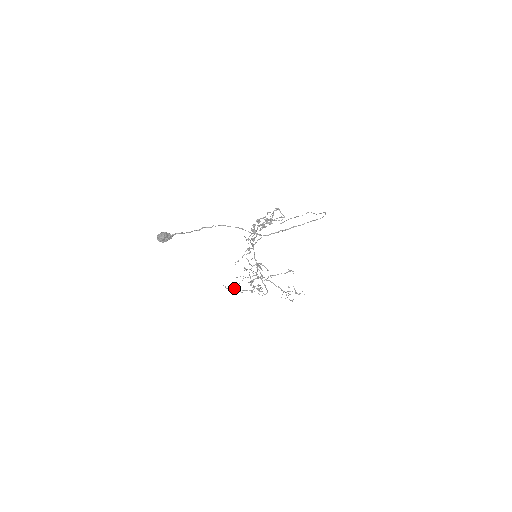
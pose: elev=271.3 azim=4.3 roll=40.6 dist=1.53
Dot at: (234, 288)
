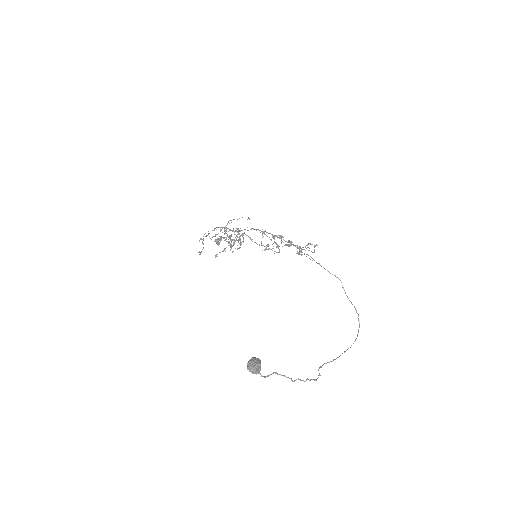
Dot at: occluded
